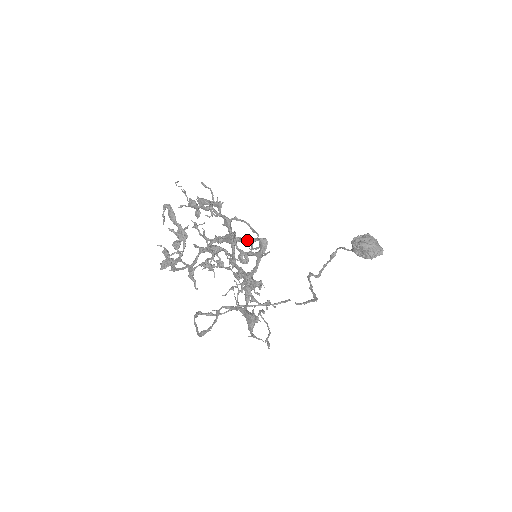
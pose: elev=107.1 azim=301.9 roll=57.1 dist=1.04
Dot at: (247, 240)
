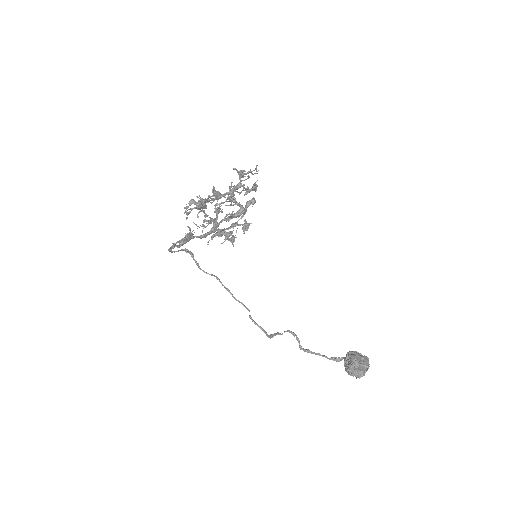
Dot at: (233, 198)
